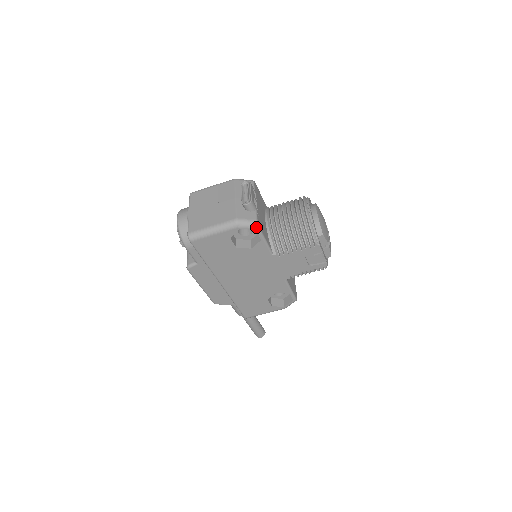
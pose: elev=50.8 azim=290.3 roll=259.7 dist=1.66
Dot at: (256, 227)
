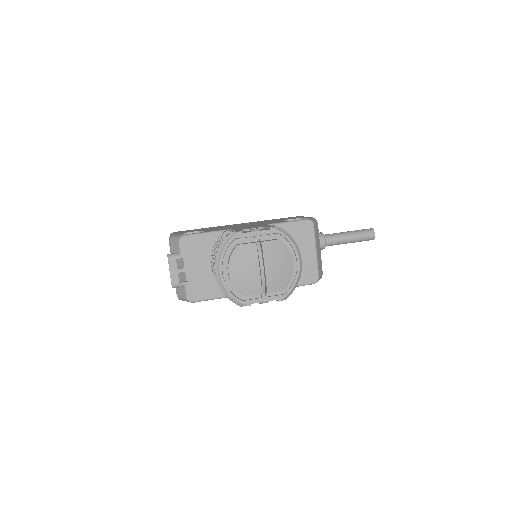
Dot at: (191, 302)
